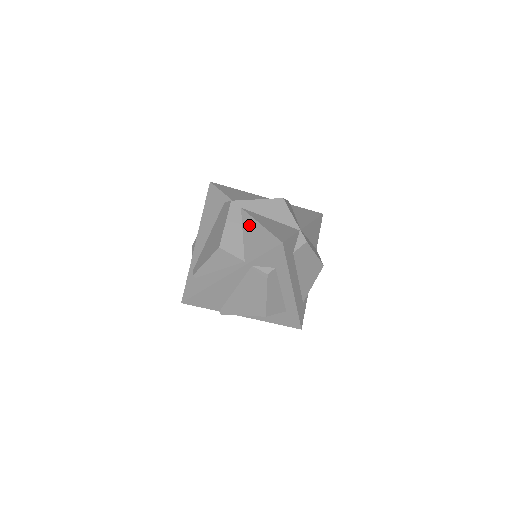
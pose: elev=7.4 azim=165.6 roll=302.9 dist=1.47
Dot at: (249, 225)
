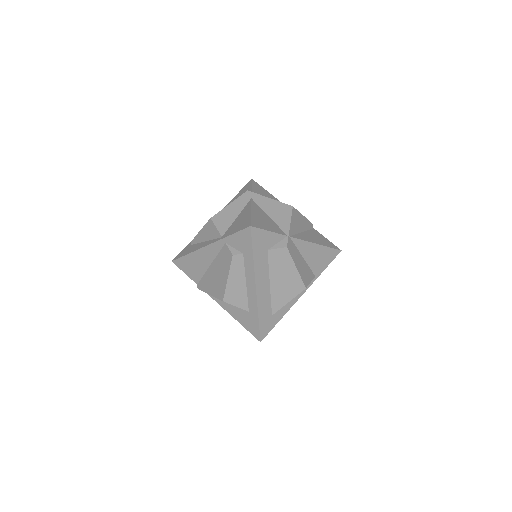
Dot at: (245, 211)
